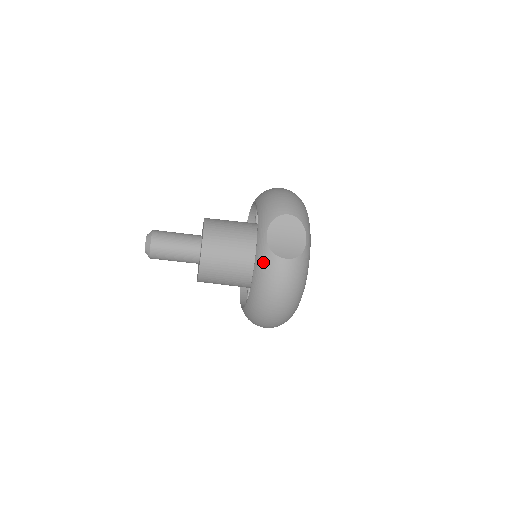
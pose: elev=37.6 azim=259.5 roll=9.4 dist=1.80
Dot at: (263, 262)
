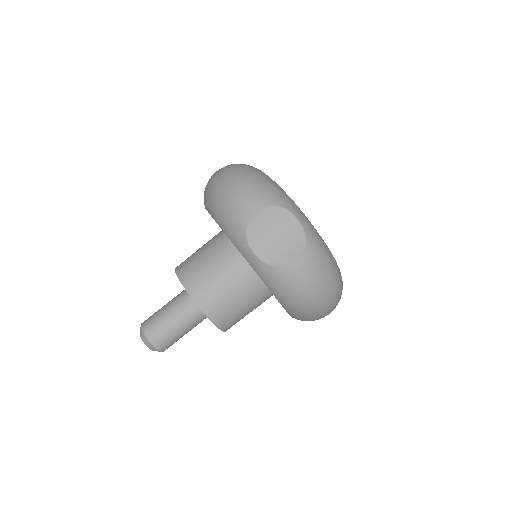
Dot at: occluded
